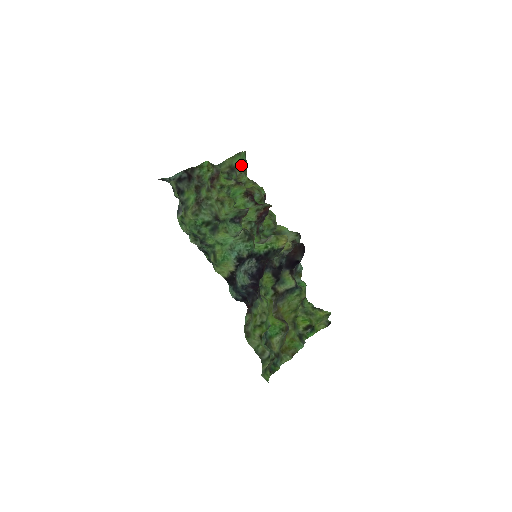
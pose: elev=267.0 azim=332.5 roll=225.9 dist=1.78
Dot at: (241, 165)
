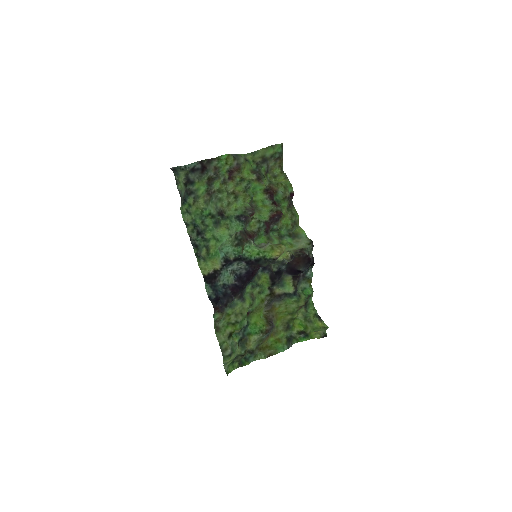
Dot at: (274, 157)
